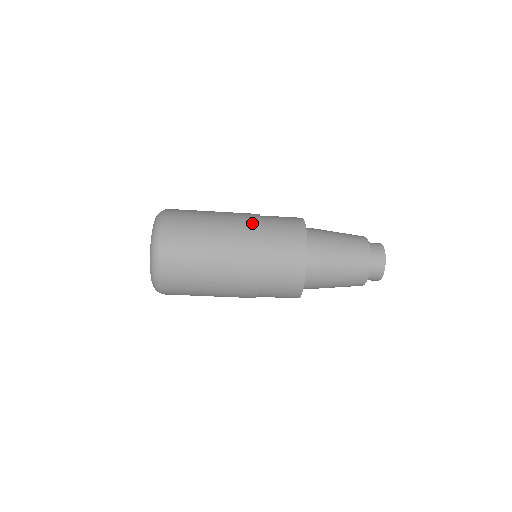
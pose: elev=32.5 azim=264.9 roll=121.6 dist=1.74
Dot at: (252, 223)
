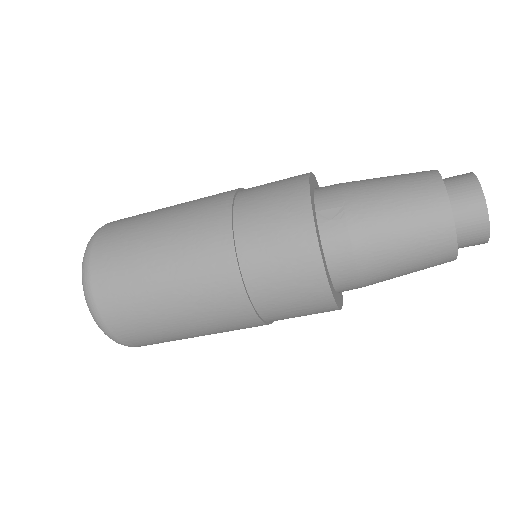
Dot at: (223, 270)
